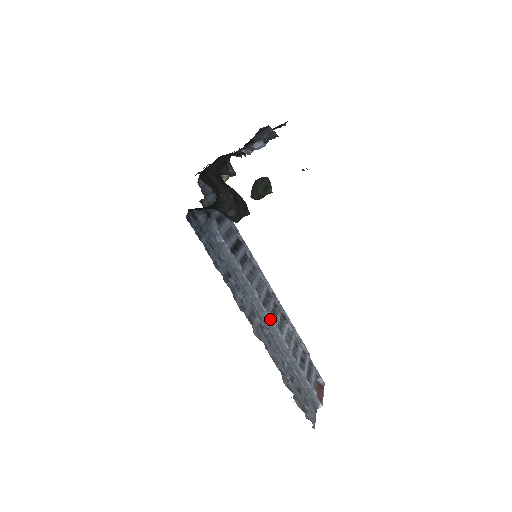
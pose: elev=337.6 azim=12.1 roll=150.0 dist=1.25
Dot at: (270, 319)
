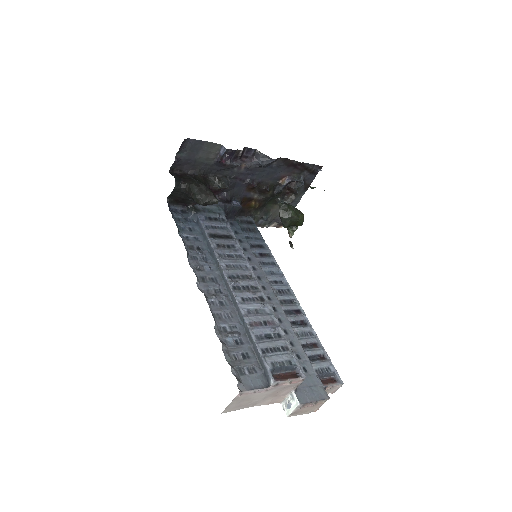
Dot at: (231, 287)
